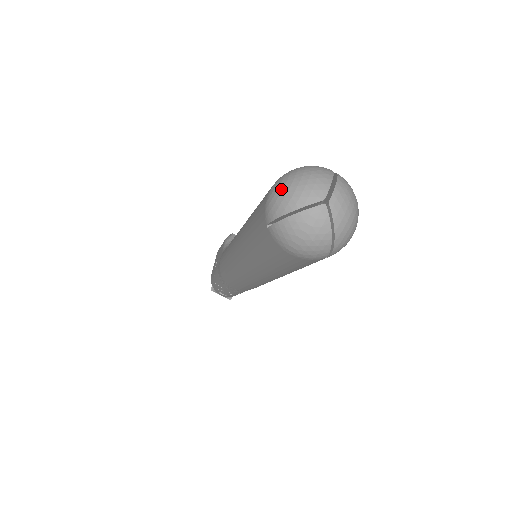
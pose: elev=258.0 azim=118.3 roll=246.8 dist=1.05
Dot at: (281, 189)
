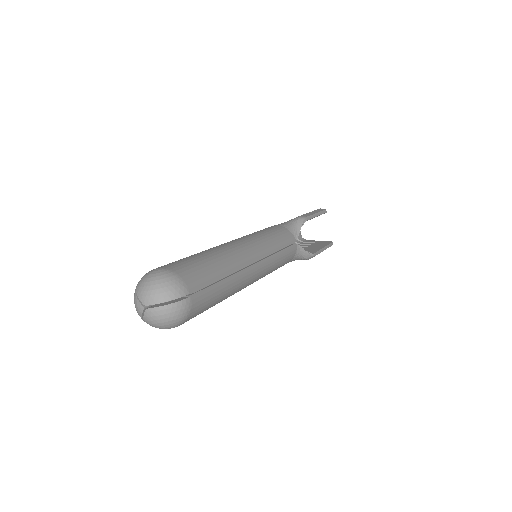
Dot at: (147, 277)
